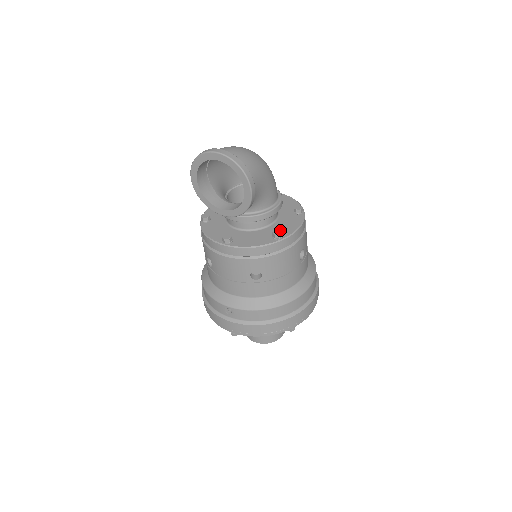
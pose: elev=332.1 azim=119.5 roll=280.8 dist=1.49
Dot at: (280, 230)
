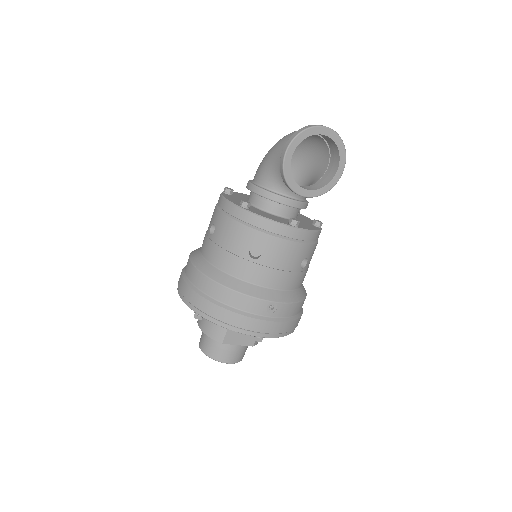
Dot at: (317, 220)
